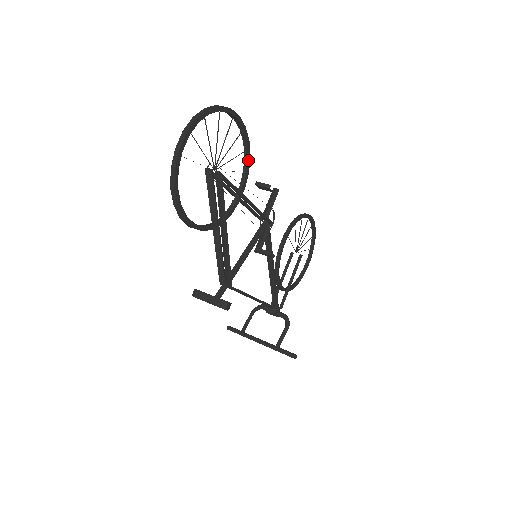
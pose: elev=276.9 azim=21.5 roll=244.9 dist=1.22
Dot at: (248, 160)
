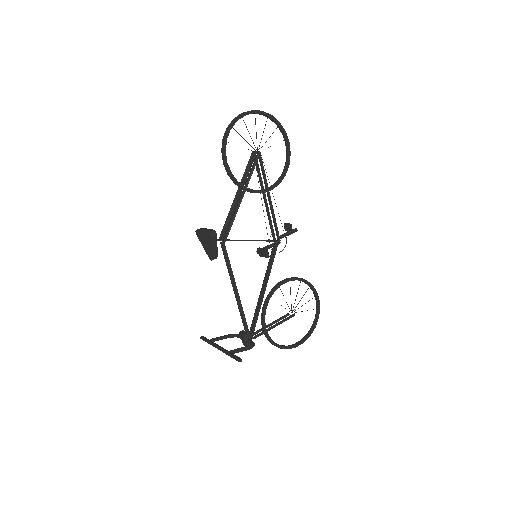
Dot at: (283, 176)
